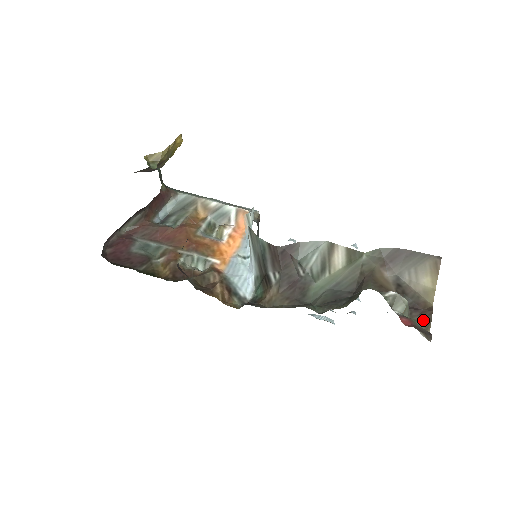
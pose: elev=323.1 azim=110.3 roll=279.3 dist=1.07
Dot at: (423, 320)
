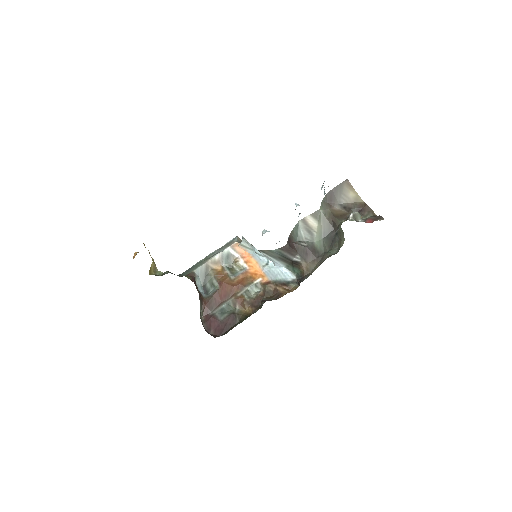
Dot at: (369, 212)
